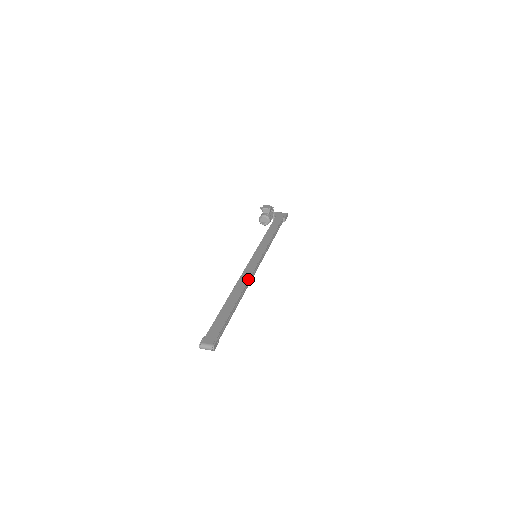
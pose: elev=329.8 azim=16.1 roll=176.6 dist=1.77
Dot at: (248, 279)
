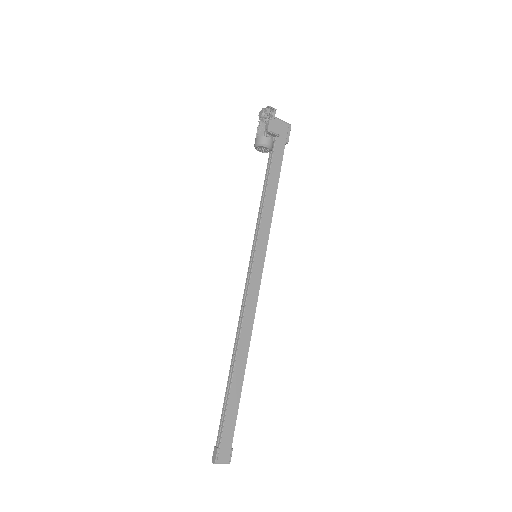
Dot at: (253, 323)
